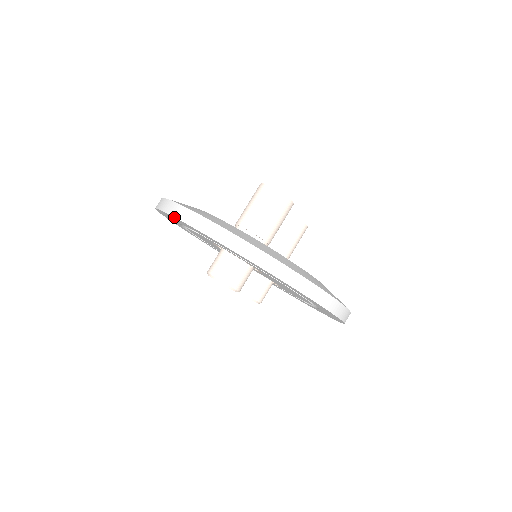
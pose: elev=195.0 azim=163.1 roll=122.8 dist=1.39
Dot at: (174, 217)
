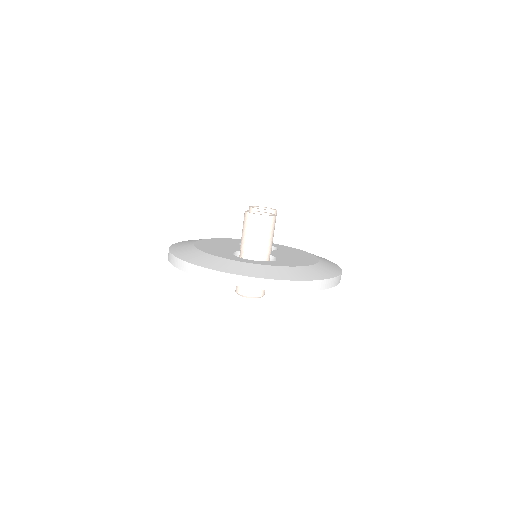
Dot at: occluded
